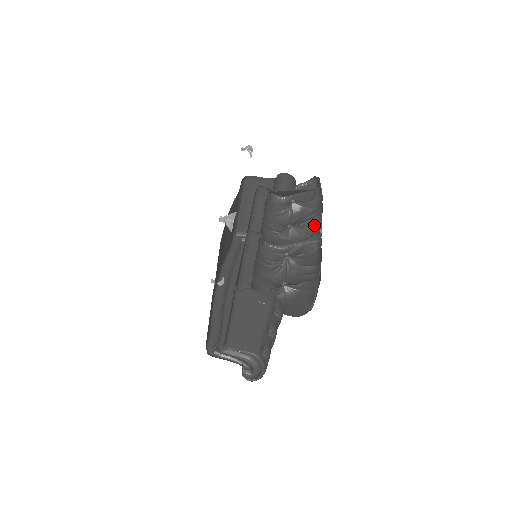
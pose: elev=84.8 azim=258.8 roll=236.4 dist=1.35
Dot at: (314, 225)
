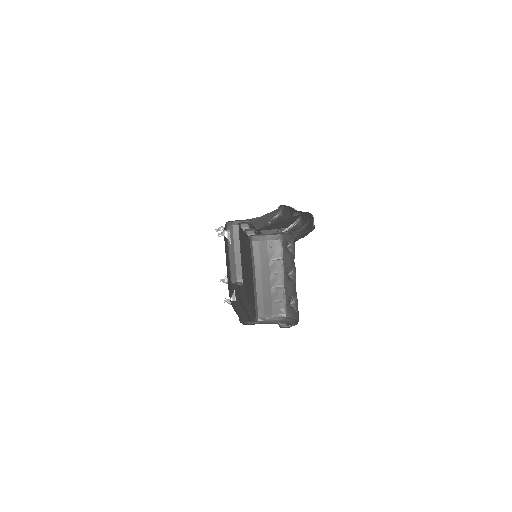
Dot at: occluded
